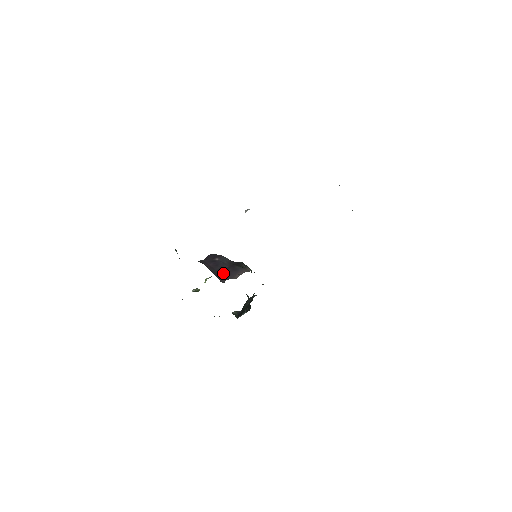
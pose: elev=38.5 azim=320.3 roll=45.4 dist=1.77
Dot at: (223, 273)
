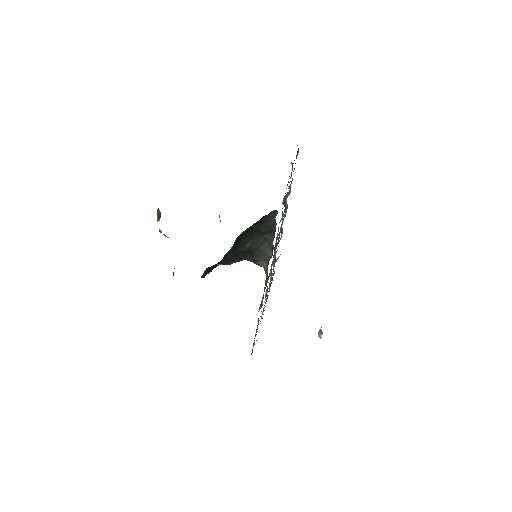
Dot at: occluded
